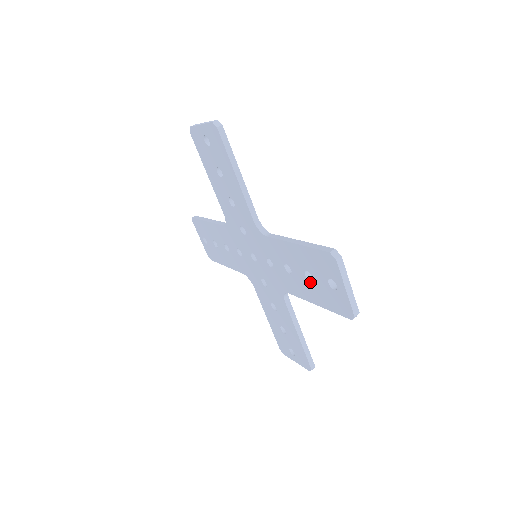
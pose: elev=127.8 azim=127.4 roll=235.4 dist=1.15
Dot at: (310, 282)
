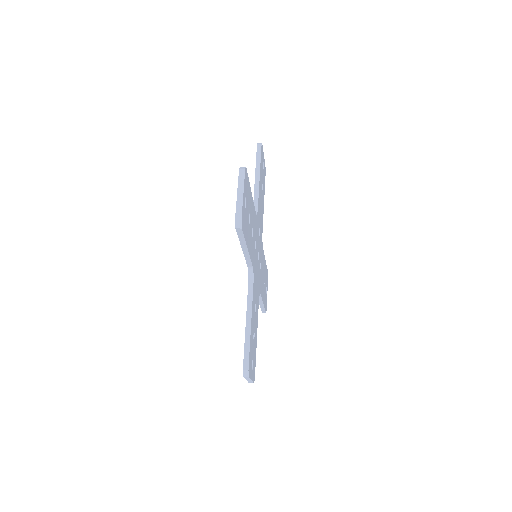
Dot at: occluded
